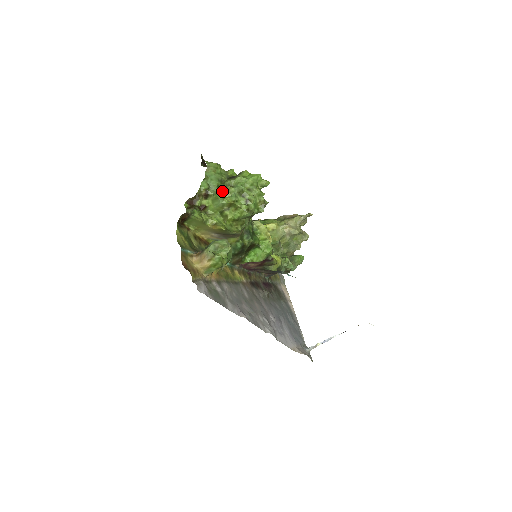
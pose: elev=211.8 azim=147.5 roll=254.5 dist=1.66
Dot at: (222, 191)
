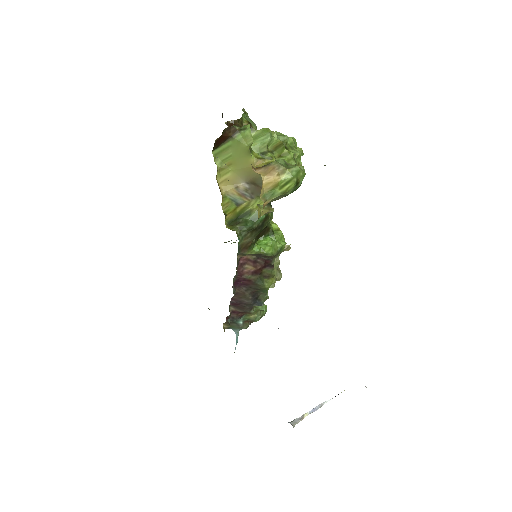
Dot at: occluded
